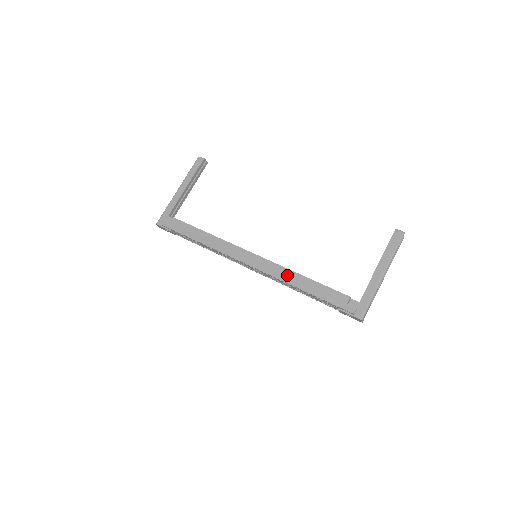
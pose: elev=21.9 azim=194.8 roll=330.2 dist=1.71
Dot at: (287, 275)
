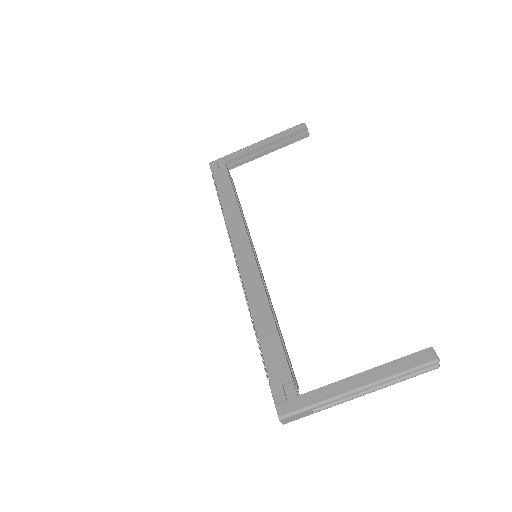
Dot at: (258, 297)
